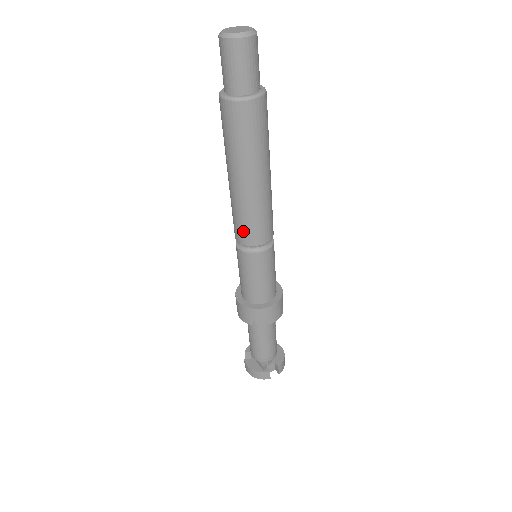
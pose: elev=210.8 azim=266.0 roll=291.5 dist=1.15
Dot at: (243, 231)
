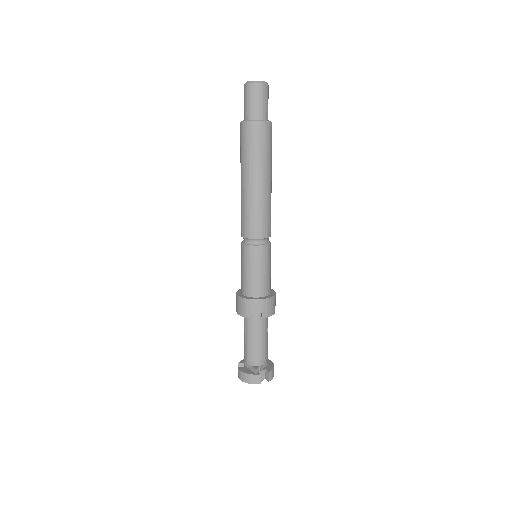
Dot at: (249, 225)
